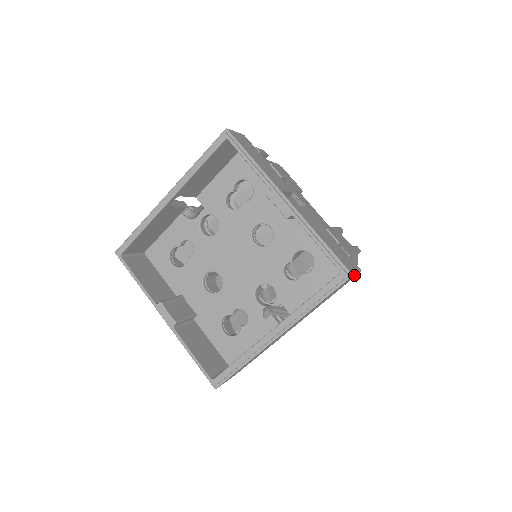
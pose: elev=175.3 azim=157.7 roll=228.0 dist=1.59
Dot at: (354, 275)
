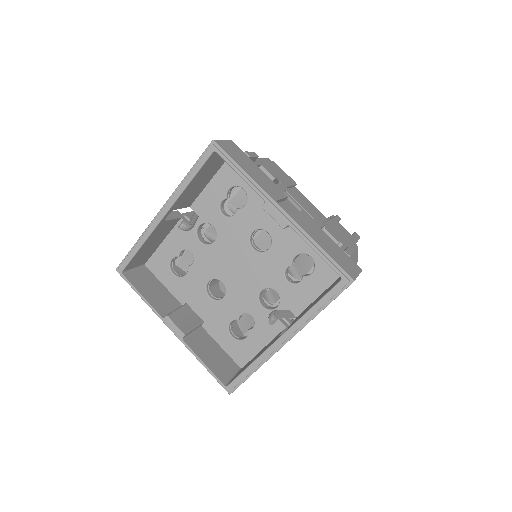
Dot at: occluded
